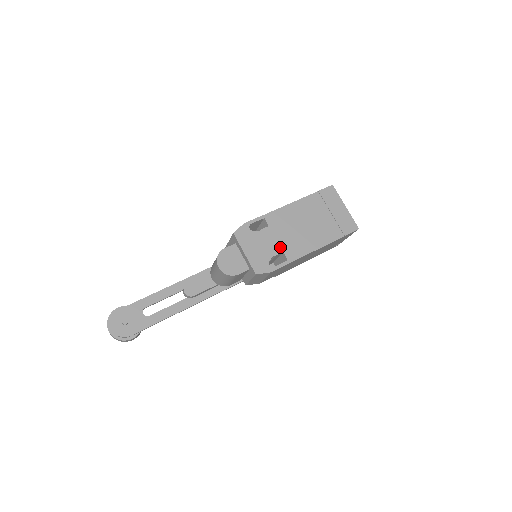
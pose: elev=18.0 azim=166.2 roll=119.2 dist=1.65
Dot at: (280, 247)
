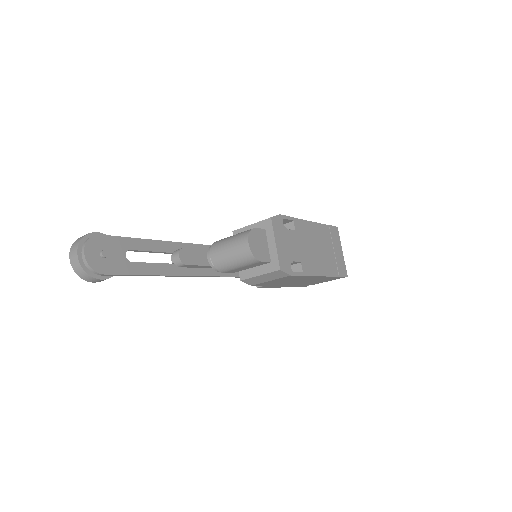
Dot at: (300, 256)
